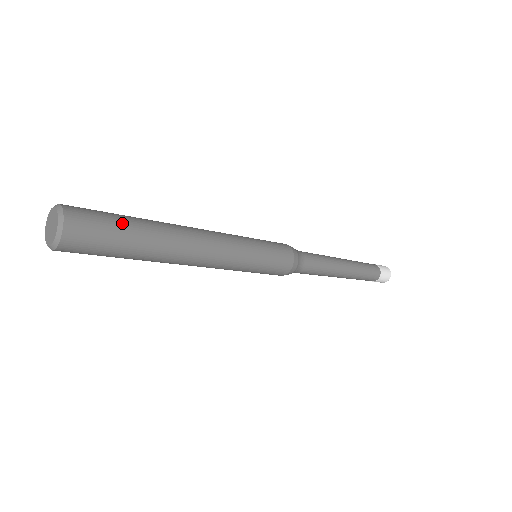
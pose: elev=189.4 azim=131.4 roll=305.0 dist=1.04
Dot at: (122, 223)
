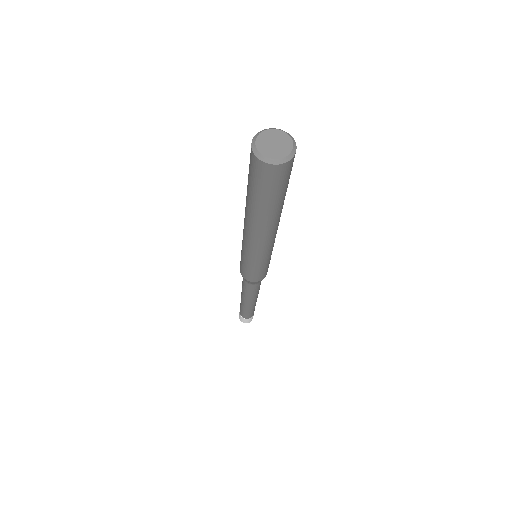
Dot at: occluded
